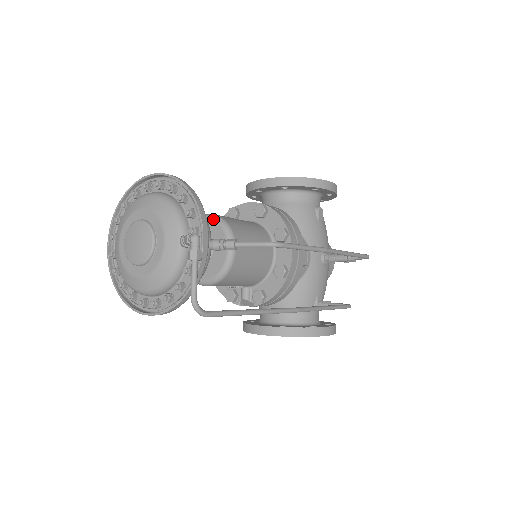
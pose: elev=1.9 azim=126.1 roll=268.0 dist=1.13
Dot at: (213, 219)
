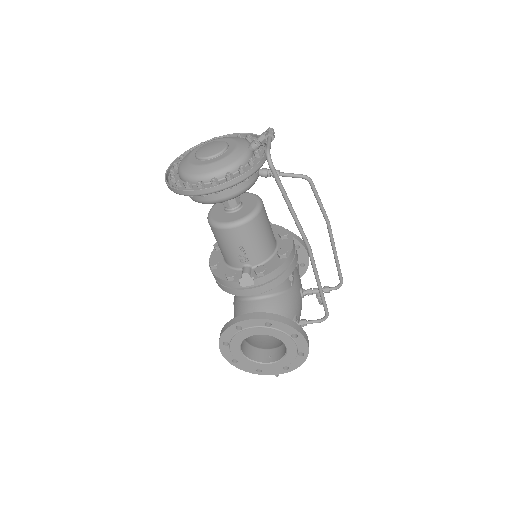
Dot at: (245, 192)
